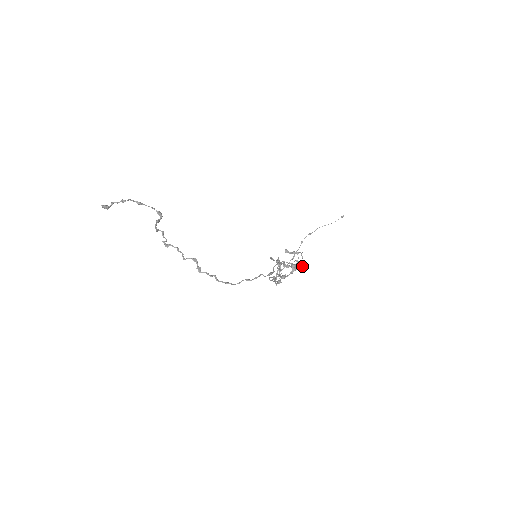
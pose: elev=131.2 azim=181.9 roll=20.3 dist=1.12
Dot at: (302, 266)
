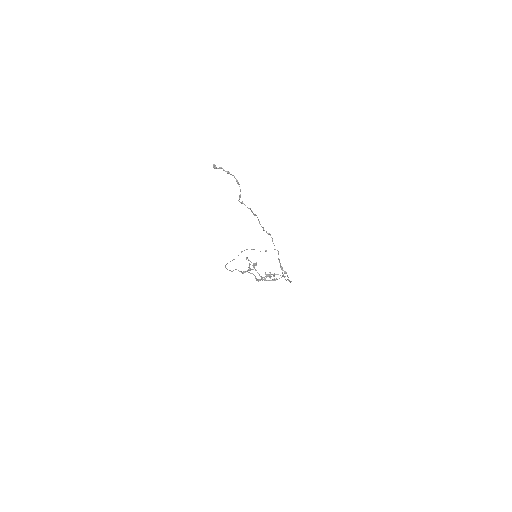
Dot at: (270, 278)
